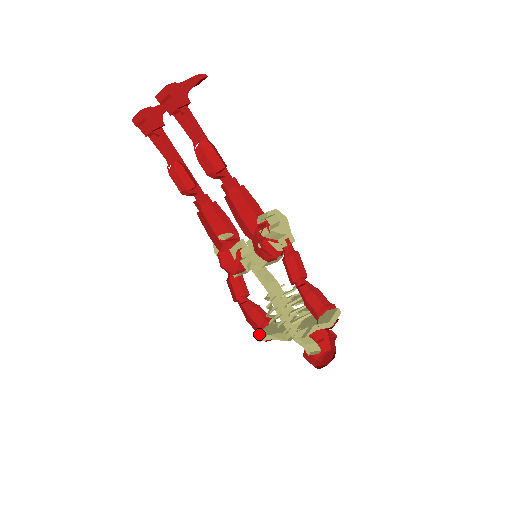
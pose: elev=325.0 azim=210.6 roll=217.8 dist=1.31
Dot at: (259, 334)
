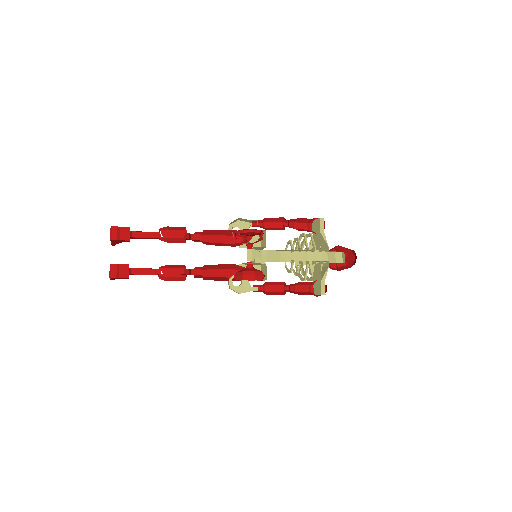
Dot at: occluded
